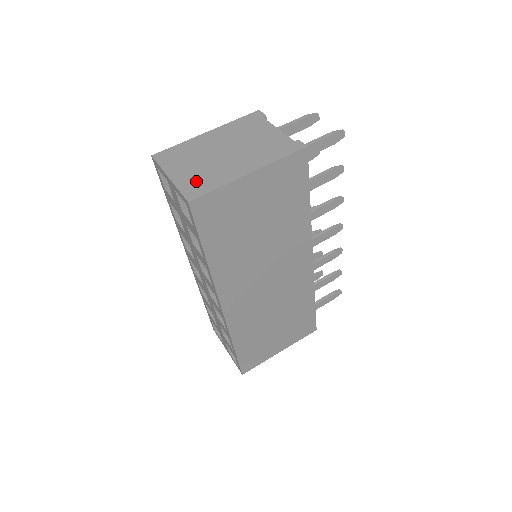
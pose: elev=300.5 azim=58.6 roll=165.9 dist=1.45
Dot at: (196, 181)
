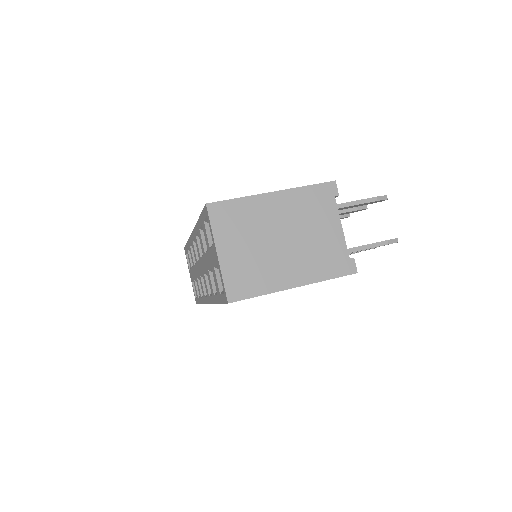
Dot at: (243, 275)
